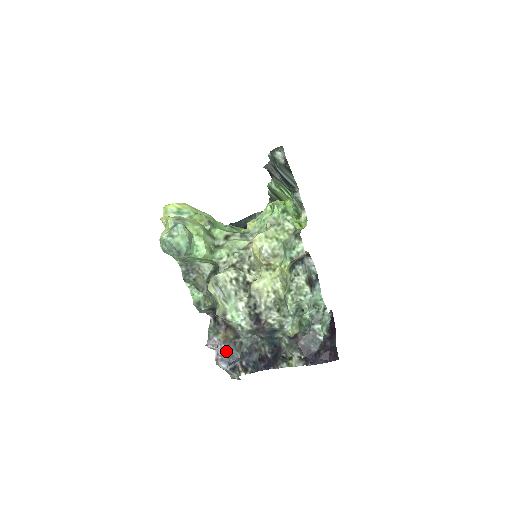
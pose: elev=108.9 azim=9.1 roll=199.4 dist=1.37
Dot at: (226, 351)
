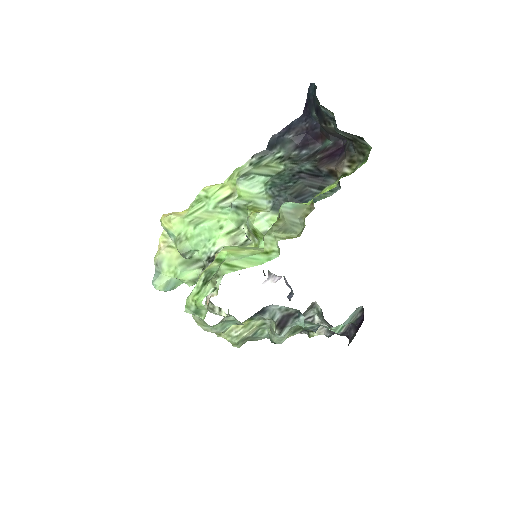
Dot at: (287, 282)
